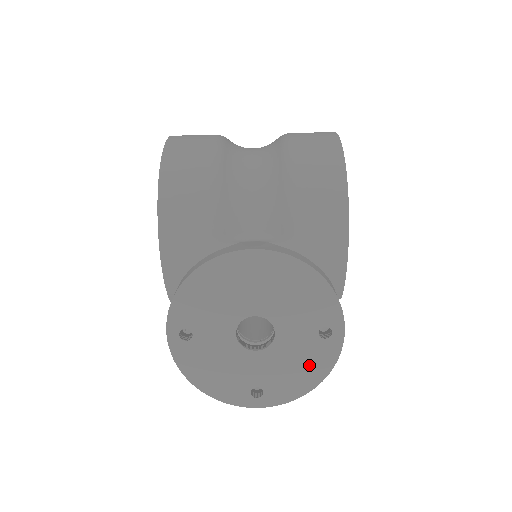
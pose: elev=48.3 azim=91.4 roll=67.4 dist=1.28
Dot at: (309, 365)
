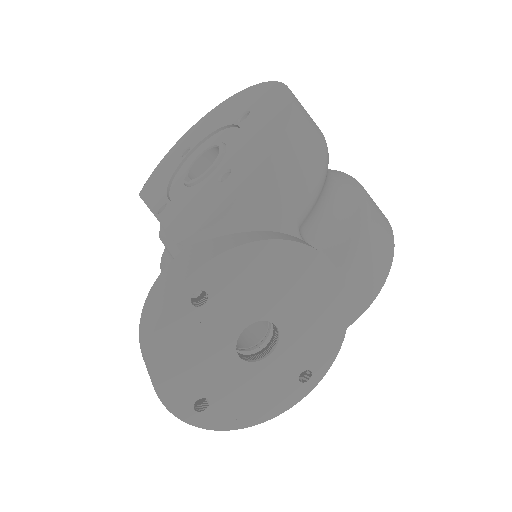
Dot at: (268, 400)
